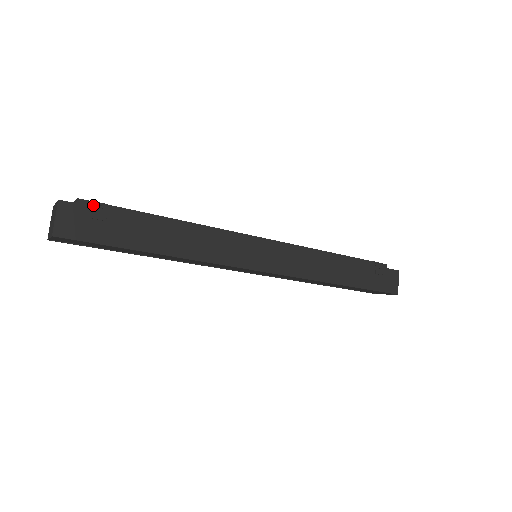
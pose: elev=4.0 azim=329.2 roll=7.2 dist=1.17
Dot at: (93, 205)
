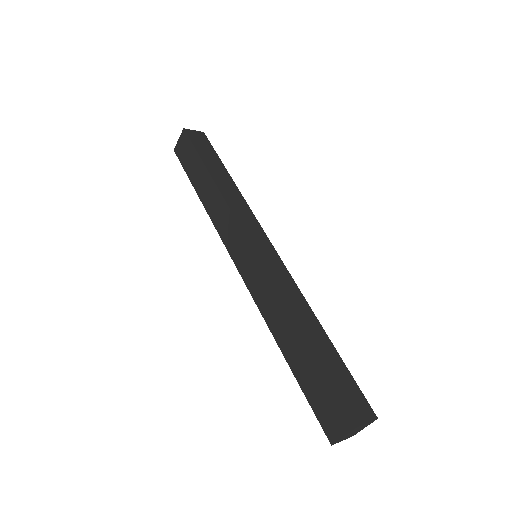
Dot at: occluded
